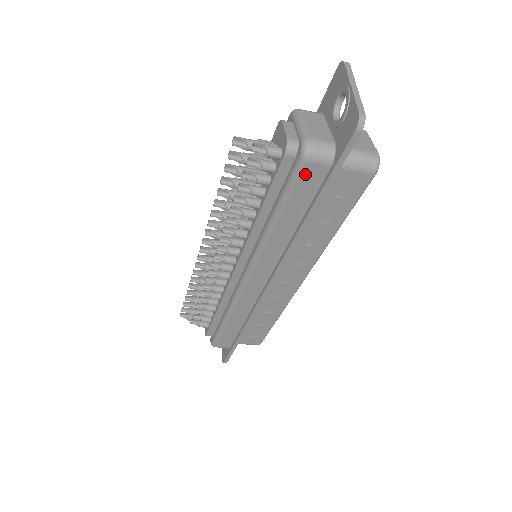
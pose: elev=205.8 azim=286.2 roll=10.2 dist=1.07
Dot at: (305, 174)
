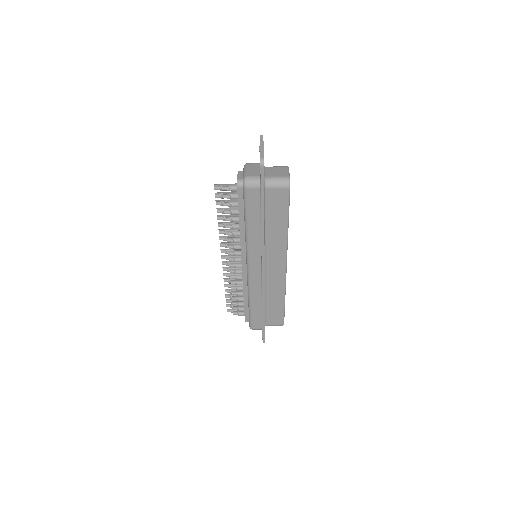
Dot at: (249, 195)
